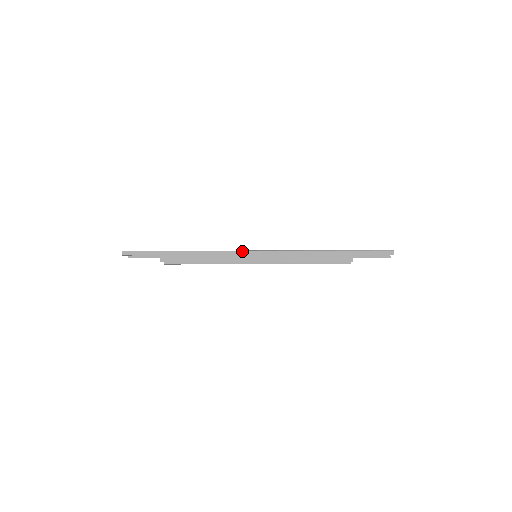
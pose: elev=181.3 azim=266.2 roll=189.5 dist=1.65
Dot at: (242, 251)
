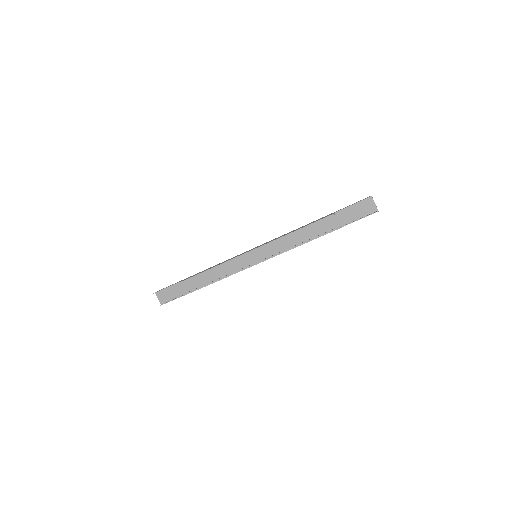
Dot at: occluded
